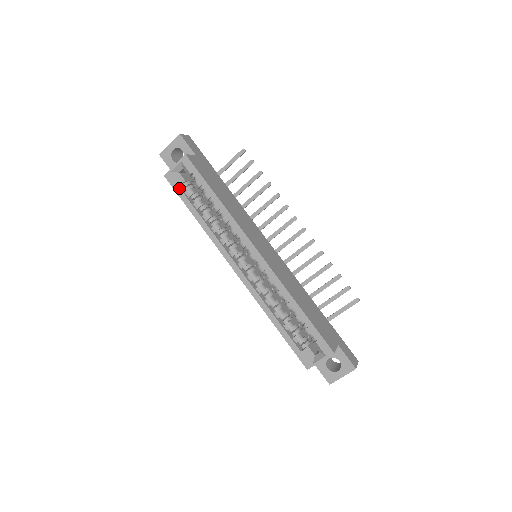
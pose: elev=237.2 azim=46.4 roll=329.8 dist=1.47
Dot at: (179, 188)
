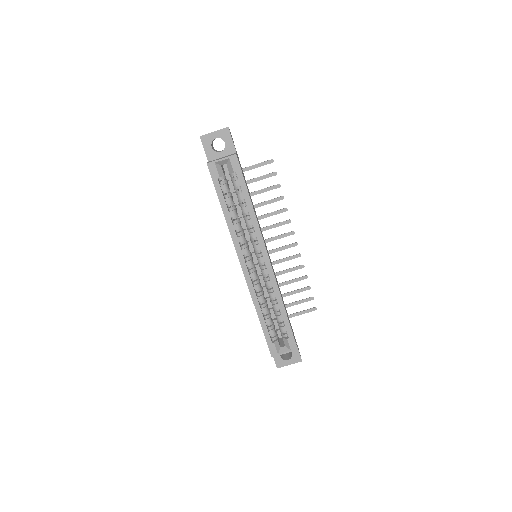
Dot at: (218, 180)
